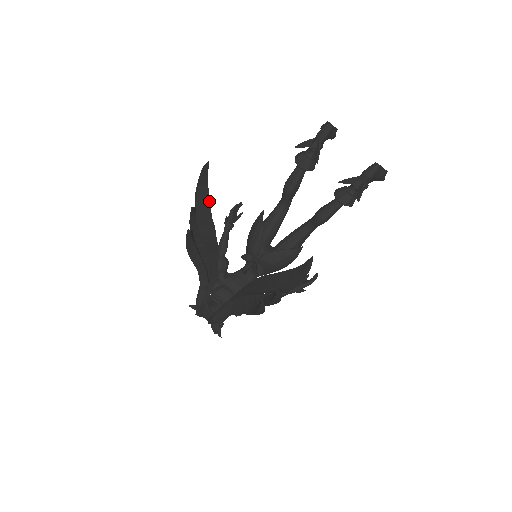
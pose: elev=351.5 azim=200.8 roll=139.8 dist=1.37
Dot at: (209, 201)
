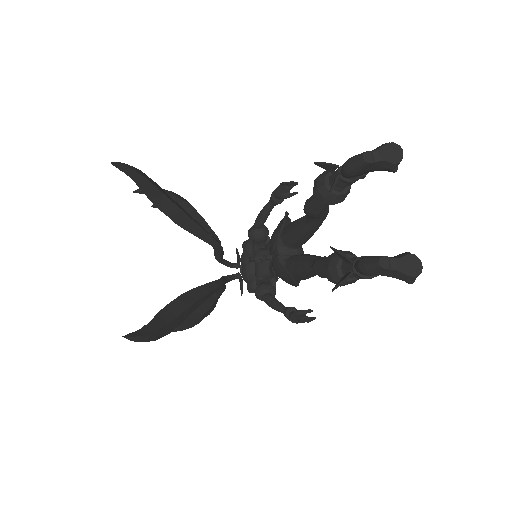
Dot at: (145, 194)
